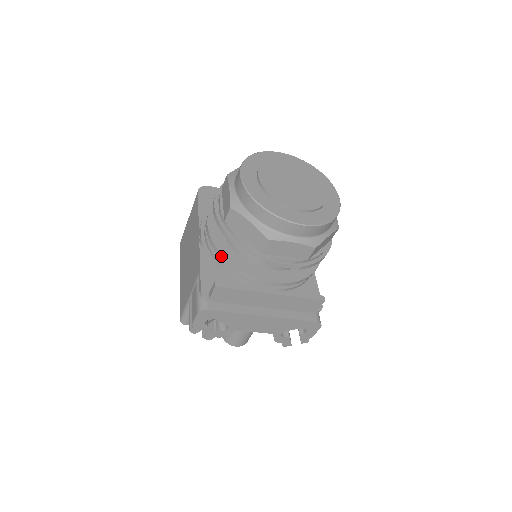
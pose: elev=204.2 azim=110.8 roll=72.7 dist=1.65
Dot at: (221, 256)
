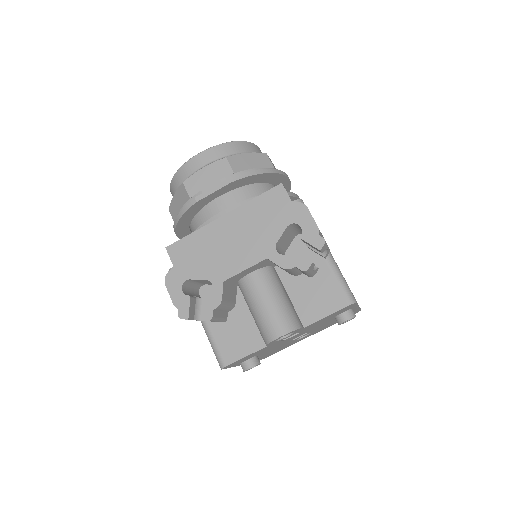
Dot at: occluded
